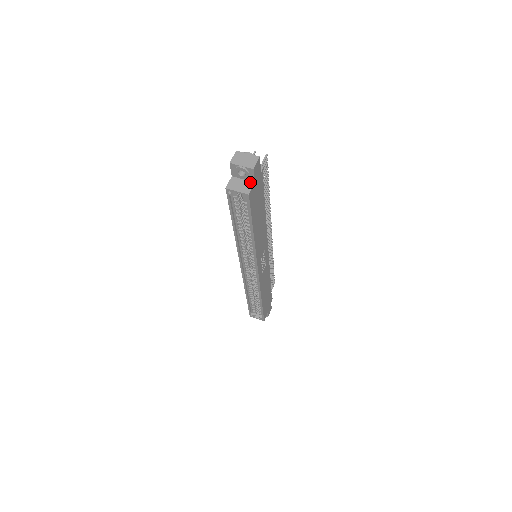
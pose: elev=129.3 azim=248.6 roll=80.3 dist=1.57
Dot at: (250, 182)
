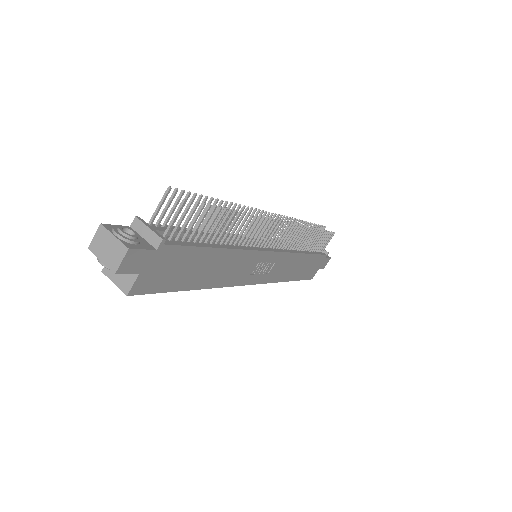
Dot at: occluded
